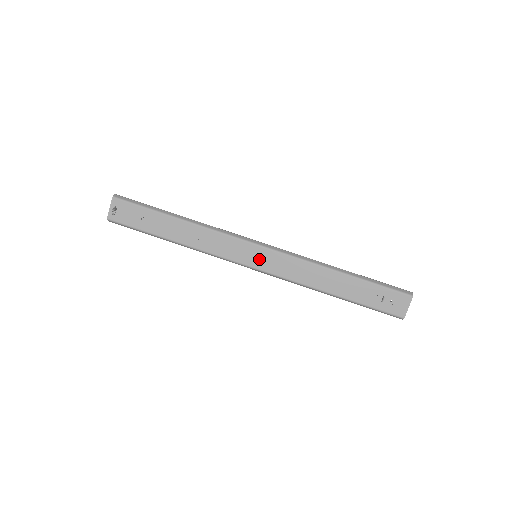
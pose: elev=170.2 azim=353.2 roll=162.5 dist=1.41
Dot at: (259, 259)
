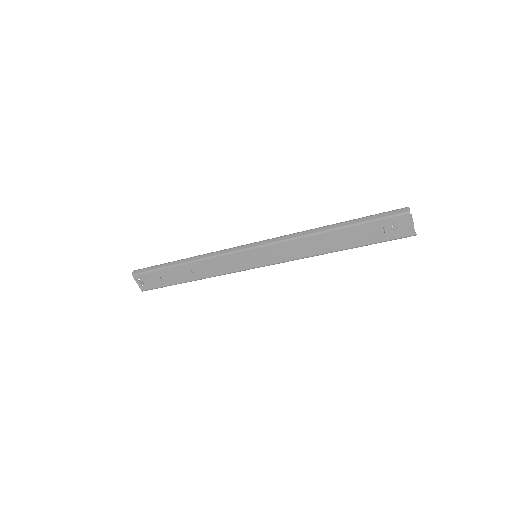
Dot at: (259, 258)
